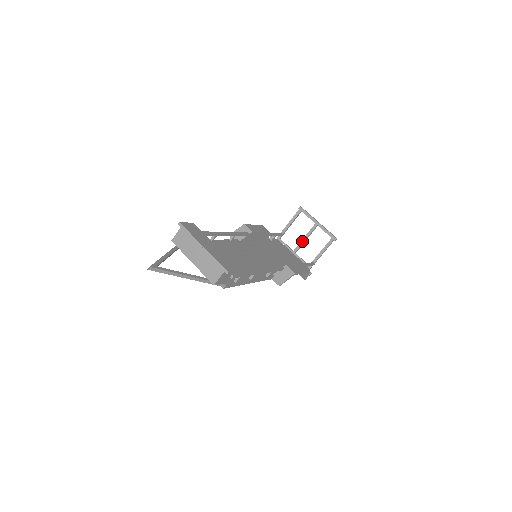
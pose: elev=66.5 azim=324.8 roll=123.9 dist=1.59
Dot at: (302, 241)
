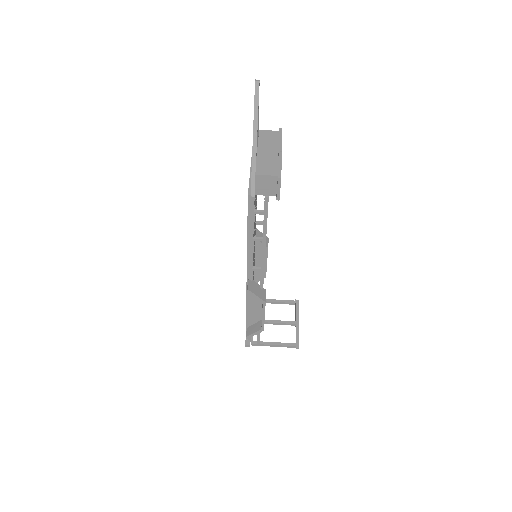
Dot at: (270, 321)
